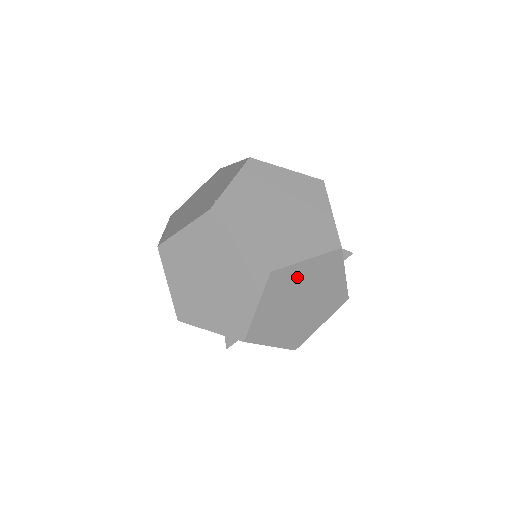
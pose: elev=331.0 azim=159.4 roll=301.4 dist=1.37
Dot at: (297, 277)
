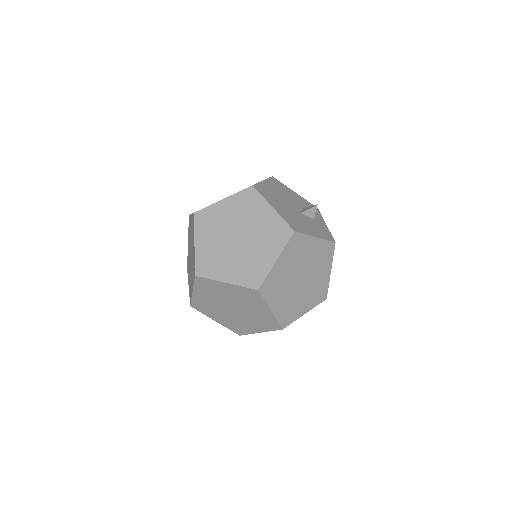
Dot at: (280, 274)
